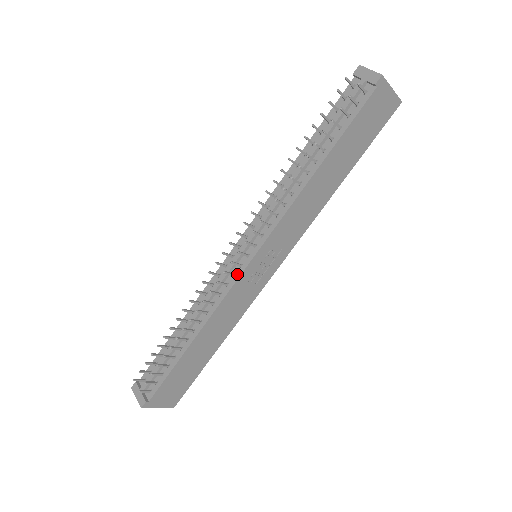
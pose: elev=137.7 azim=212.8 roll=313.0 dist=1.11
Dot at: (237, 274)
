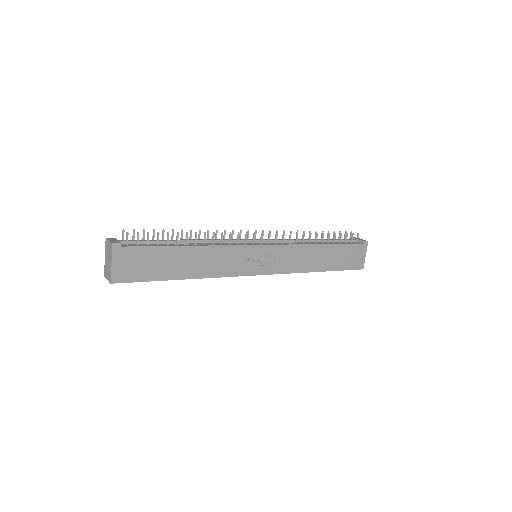
Dot at: (249, 244)
